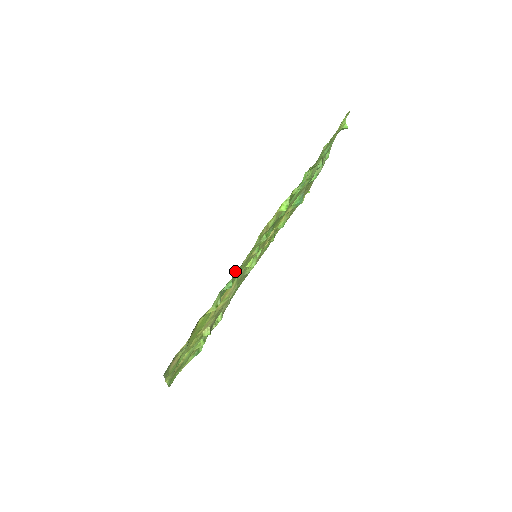
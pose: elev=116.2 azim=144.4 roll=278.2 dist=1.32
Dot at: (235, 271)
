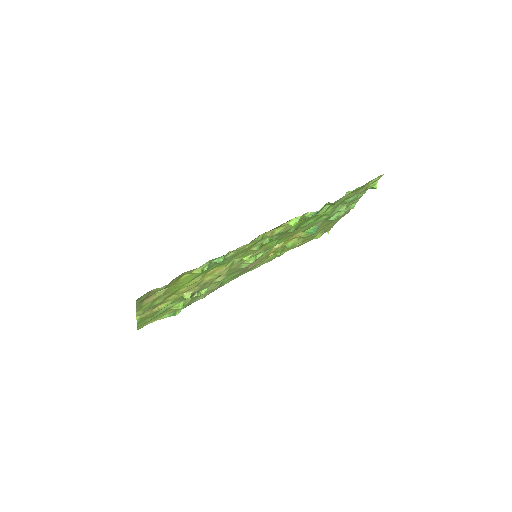
Dot at: occluded
